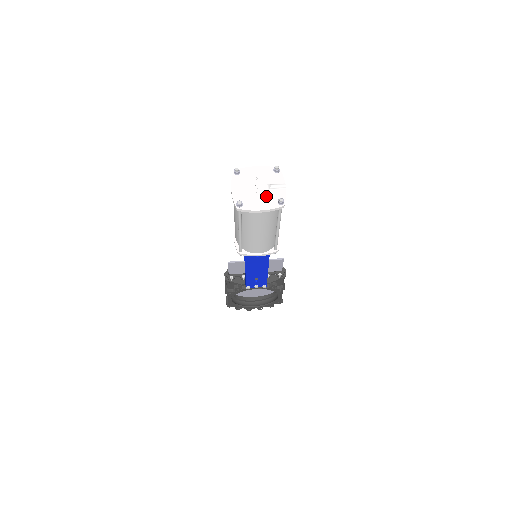
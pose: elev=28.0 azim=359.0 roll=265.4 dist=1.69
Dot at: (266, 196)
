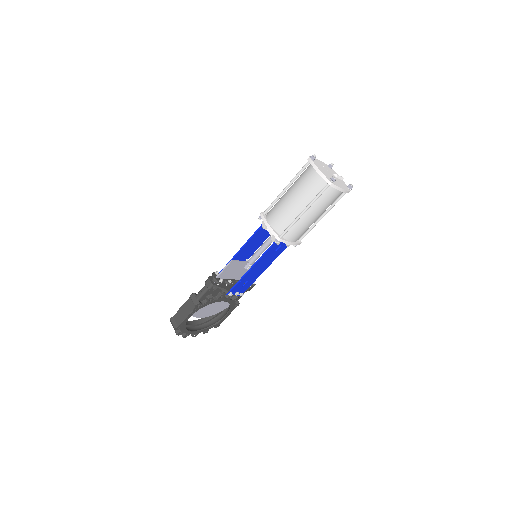
Dot at: (338, 181)
